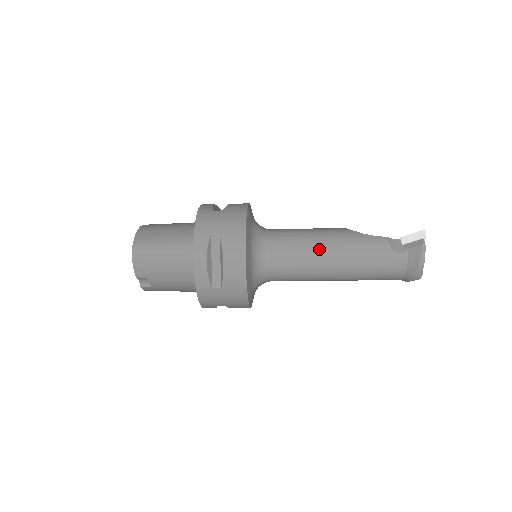
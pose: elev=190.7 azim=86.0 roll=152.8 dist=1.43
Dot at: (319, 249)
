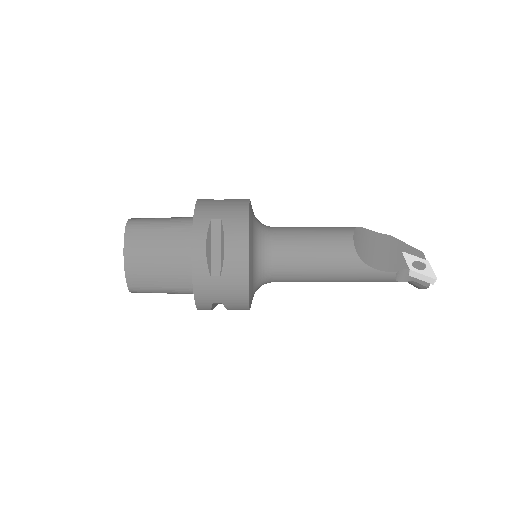
Dot at: (323, 280)
